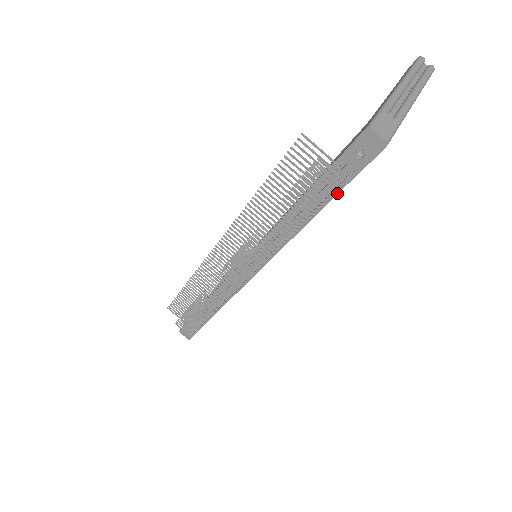
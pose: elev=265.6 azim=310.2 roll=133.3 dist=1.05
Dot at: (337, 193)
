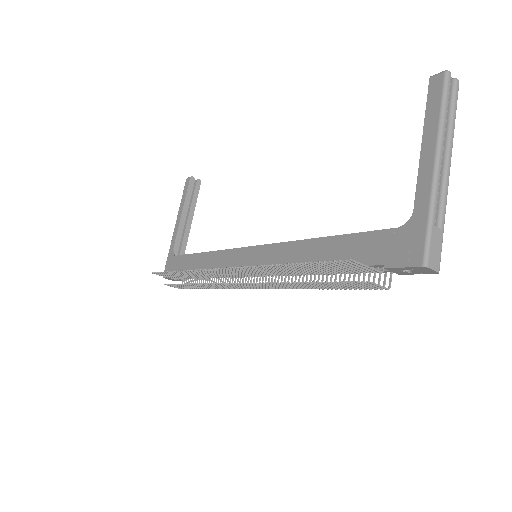
Dot at: occluded
